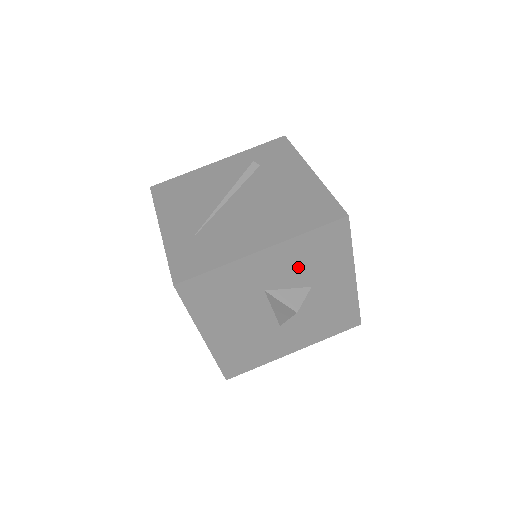
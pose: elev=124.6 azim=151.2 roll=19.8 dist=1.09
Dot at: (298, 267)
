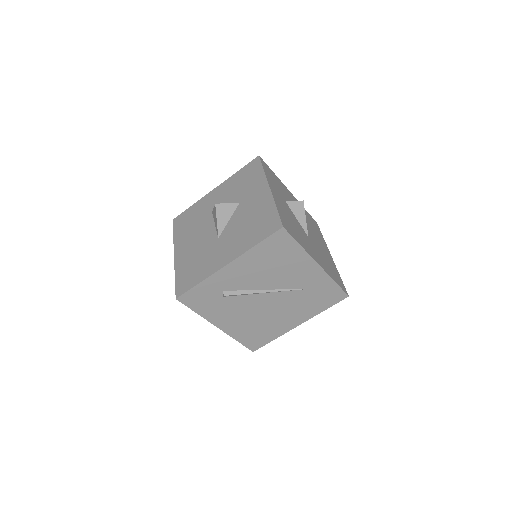
Dot at: (232, 193)
